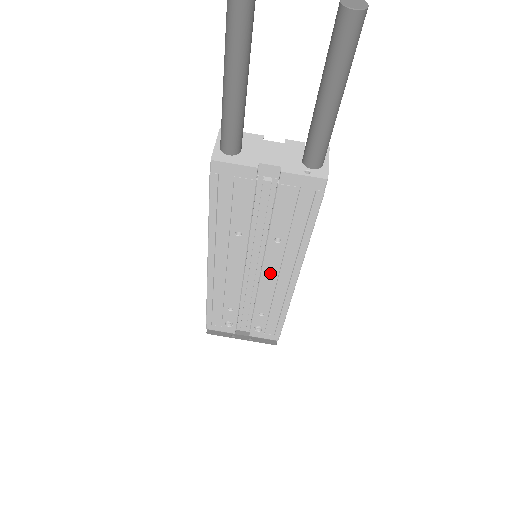
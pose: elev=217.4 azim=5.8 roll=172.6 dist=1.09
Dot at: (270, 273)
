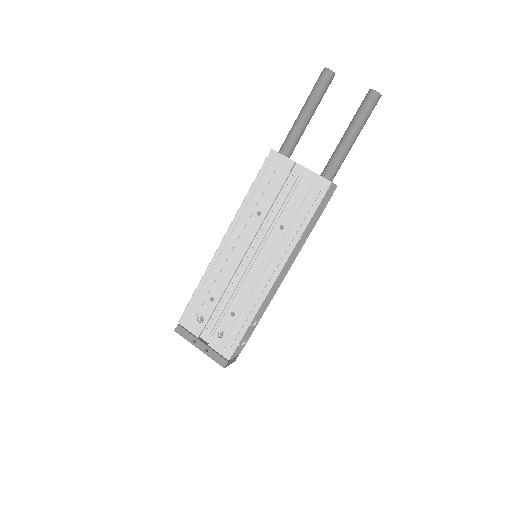
Dot at: (262, 262)
